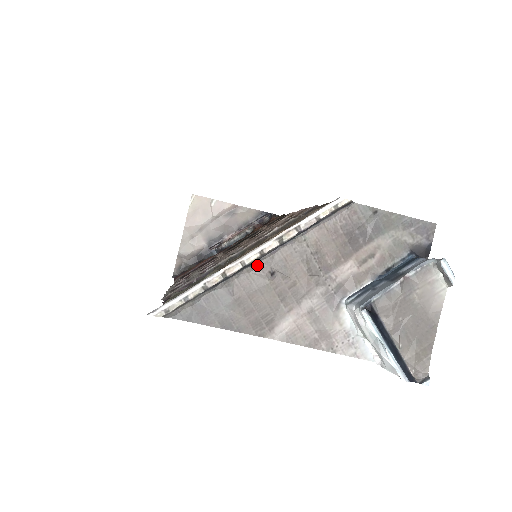
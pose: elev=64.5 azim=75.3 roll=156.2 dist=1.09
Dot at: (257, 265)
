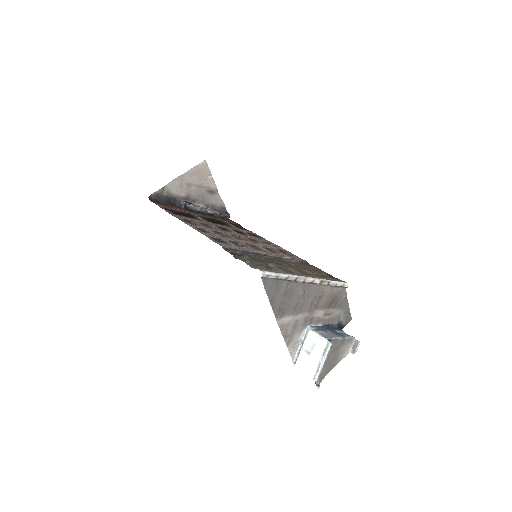
Dot at: (304, 284)
